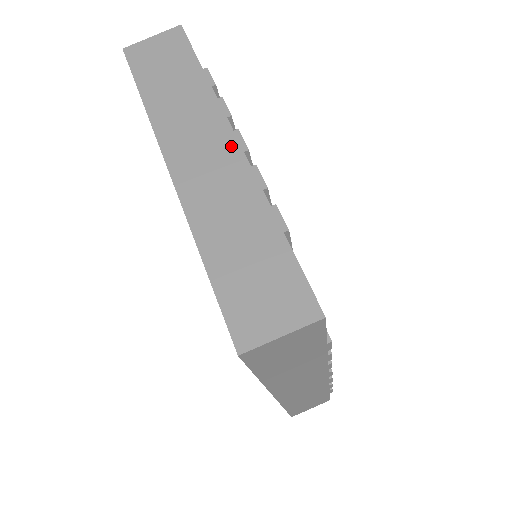
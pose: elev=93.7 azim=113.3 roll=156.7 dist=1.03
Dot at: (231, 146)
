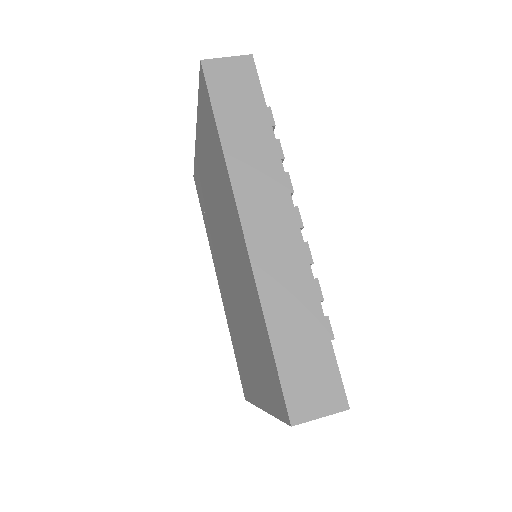
Dot at: occluded
